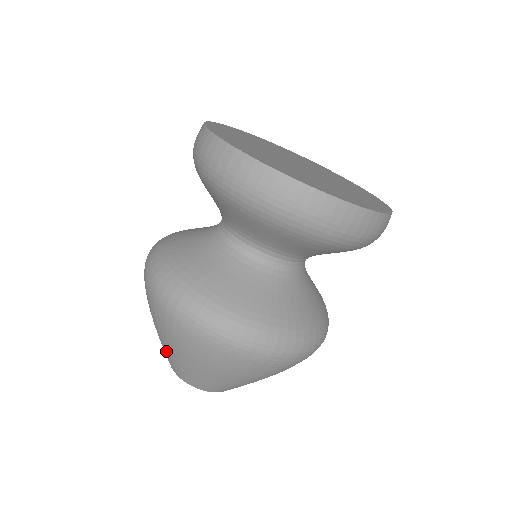
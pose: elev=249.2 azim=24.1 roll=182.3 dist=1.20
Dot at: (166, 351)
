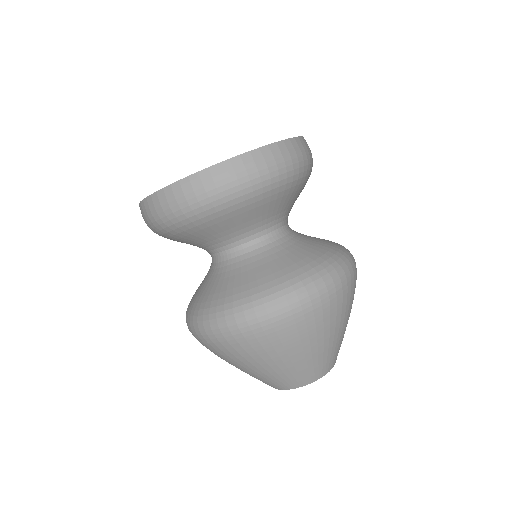
Dot at: occluded
